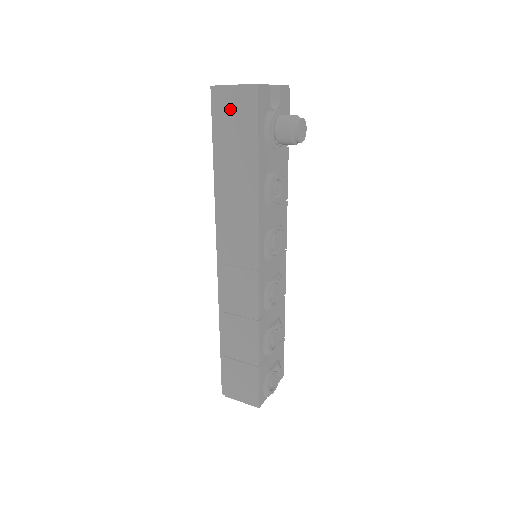
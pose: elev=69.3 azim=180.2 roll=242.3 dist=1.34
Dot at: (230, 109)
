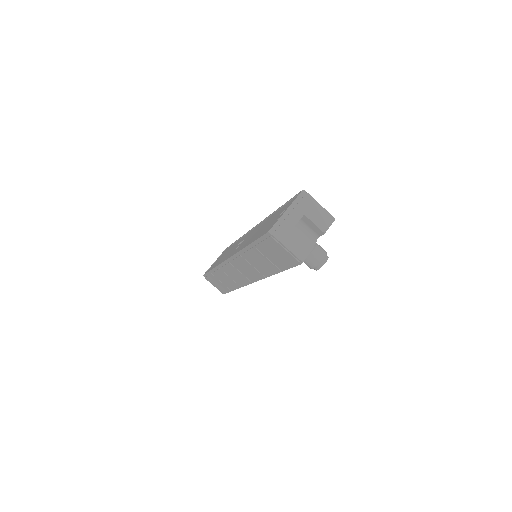
Dot at: (276, 249)
